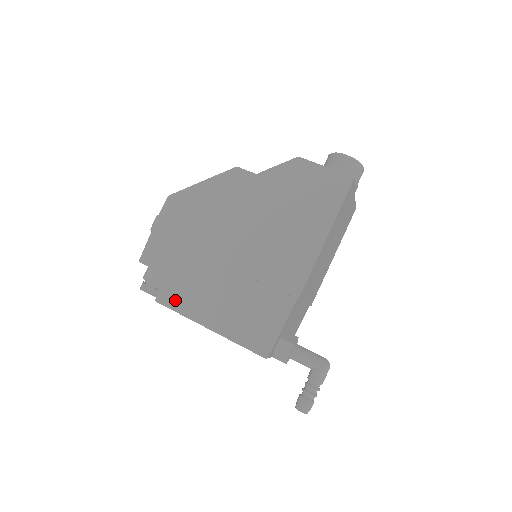
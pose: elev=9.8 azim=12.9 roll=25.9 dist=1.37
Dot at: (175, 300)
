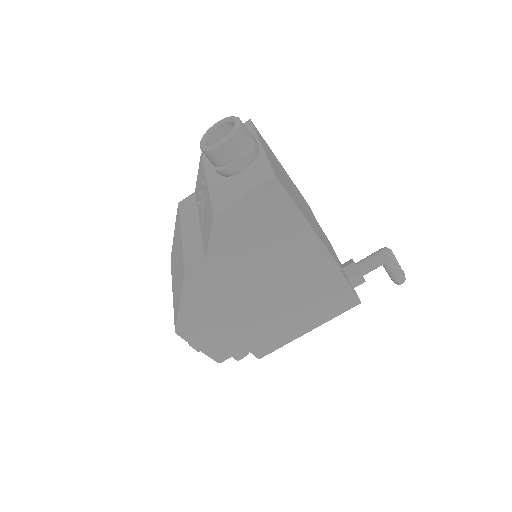
Dot at: (270, 348)
